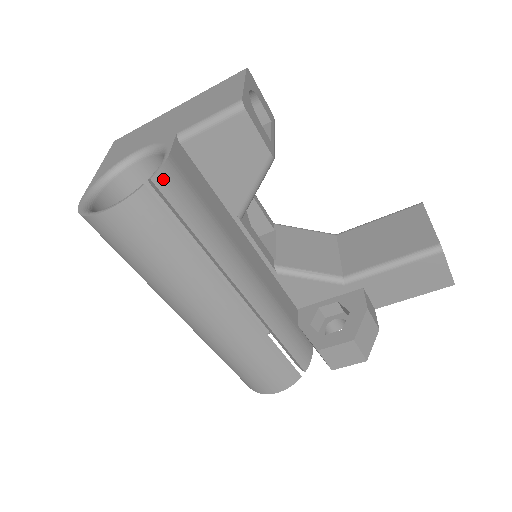
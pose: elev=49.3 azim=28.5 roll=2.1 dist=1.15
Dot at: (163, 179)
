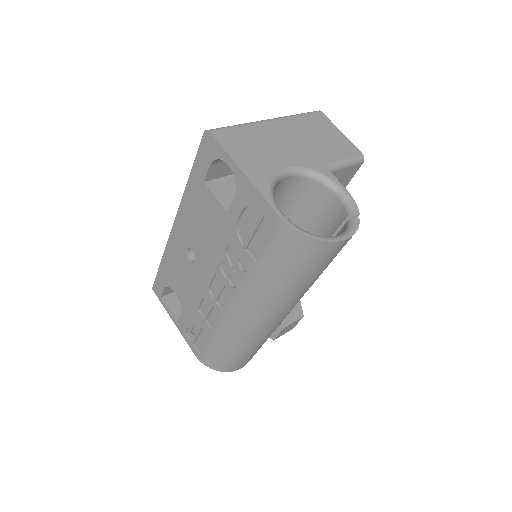
Dot at: occluded
